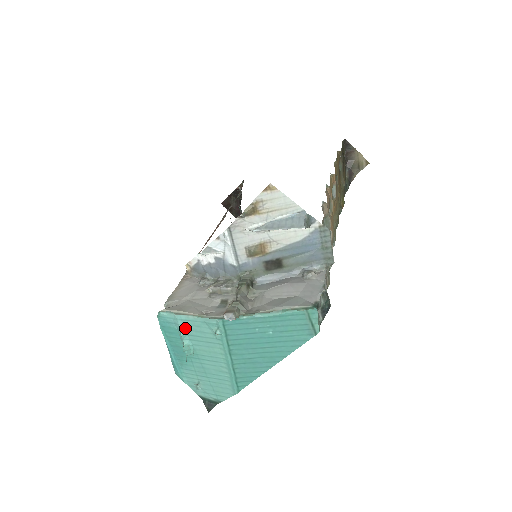
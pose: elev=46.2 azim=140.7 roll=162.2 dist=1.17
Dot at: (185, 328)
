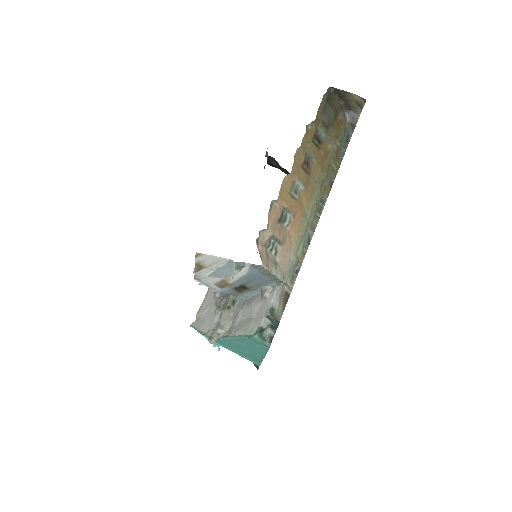
Dot at: occluded
